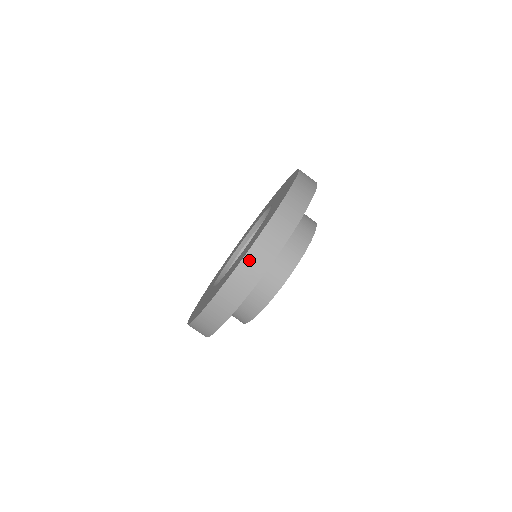
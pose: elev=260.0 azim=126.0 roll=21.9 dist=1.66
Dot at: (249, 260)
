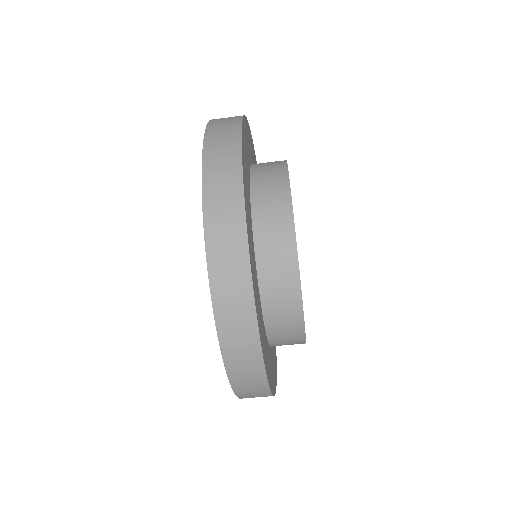
Dot at: (214, 238)
